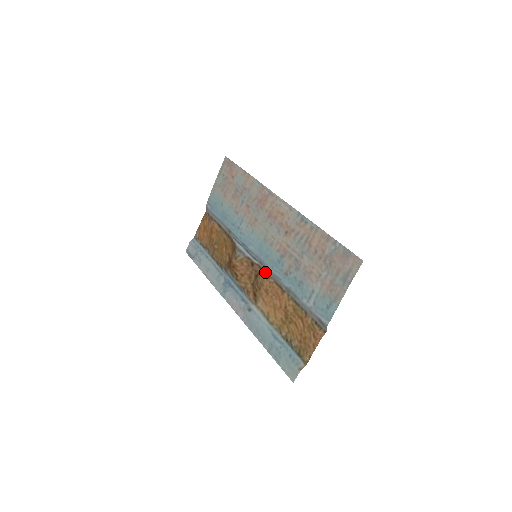
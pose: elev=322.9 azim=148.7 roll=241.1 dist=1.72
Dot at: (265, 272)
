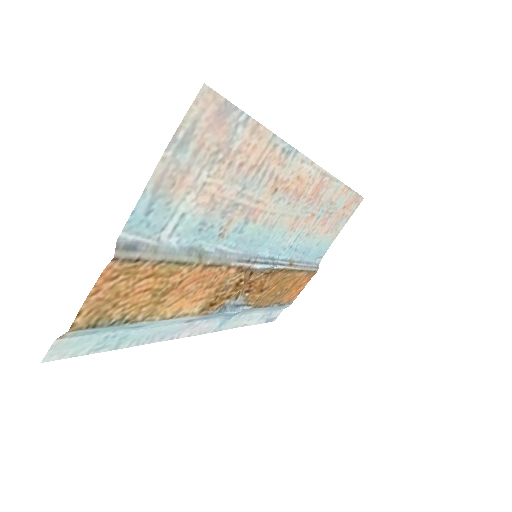
Dot at: (238, 268)
